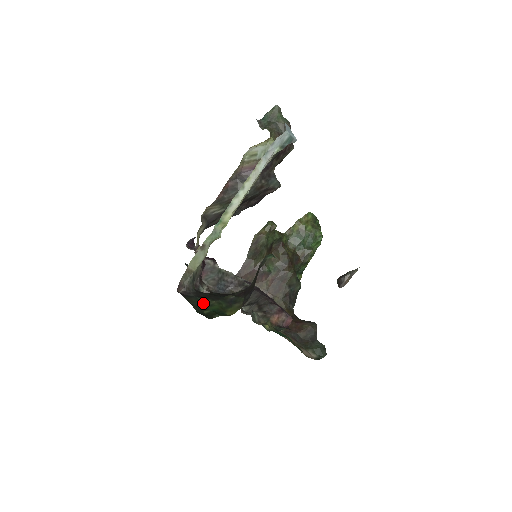
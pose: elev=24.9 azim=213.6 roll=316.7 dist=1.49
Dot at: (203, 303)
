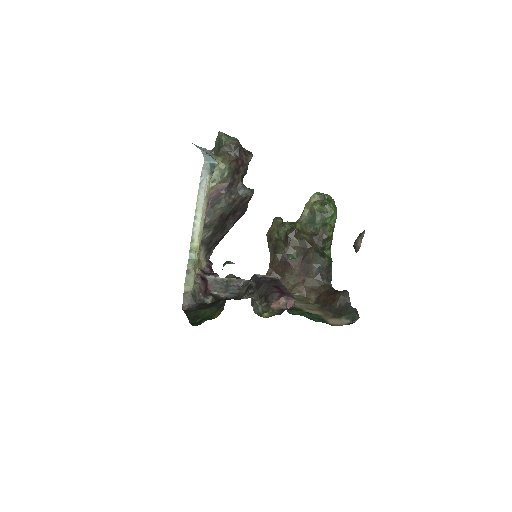
Dot at: (199, 313)
